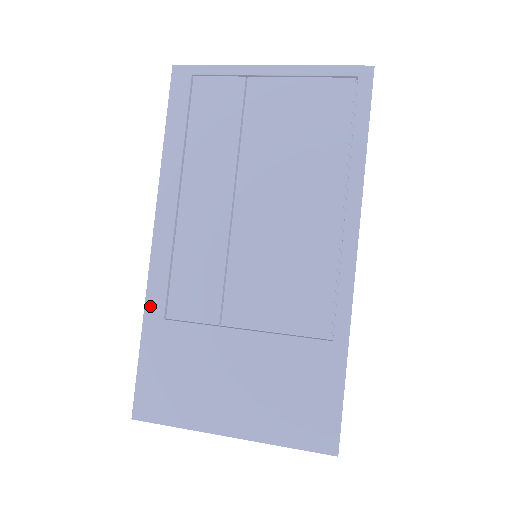
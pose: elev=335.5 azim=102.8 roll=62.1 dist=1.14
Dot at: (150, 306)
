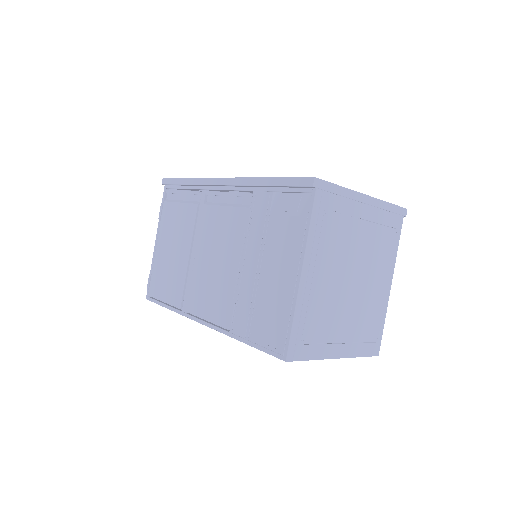
Dot at: occluded
